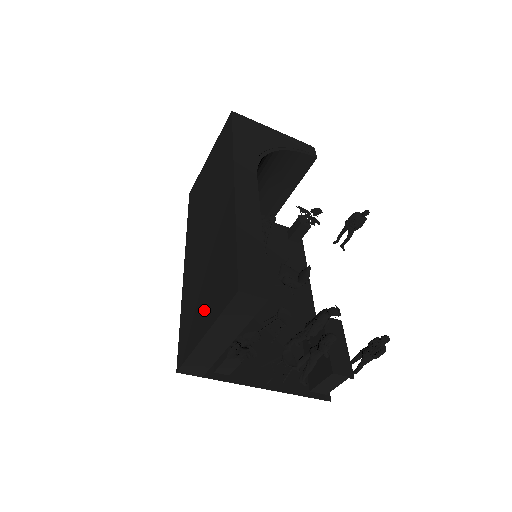
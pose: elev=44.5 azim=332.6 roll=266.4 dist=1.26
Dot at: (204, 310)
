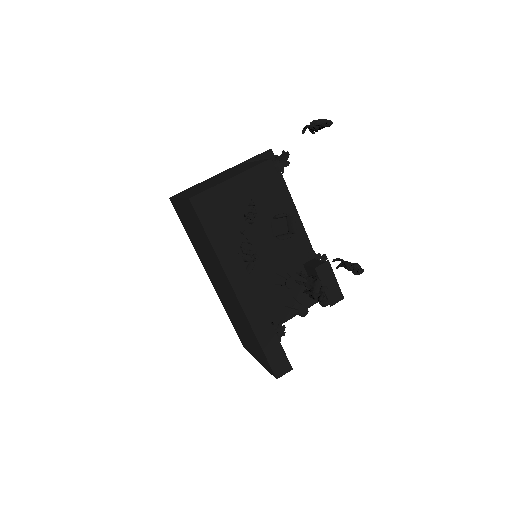
Dot at: (251, 347)
